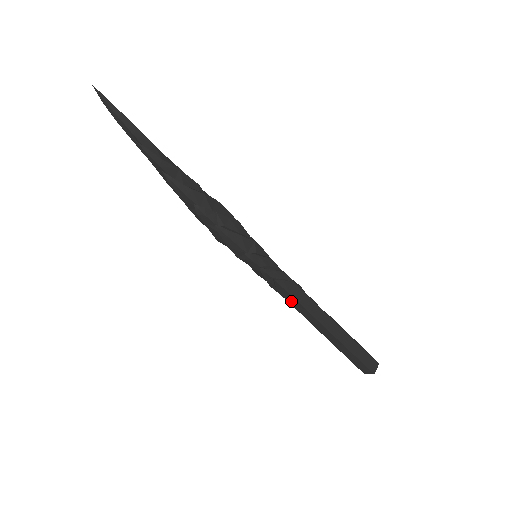
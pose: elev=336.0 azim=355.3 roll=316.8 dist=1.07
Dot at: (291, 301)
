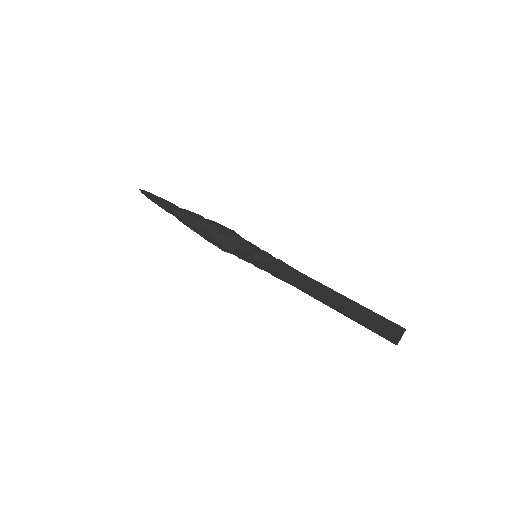
Dot at: (292, 283)
